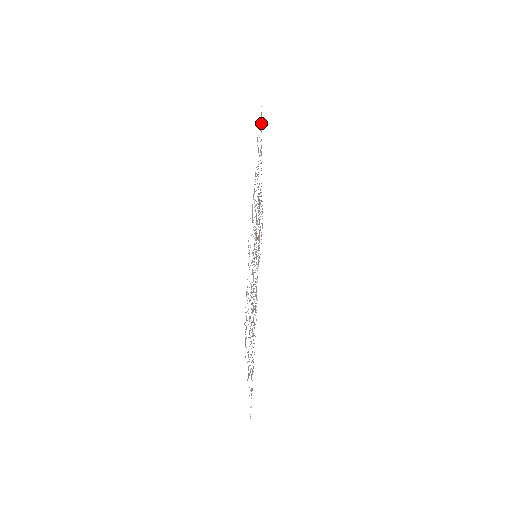
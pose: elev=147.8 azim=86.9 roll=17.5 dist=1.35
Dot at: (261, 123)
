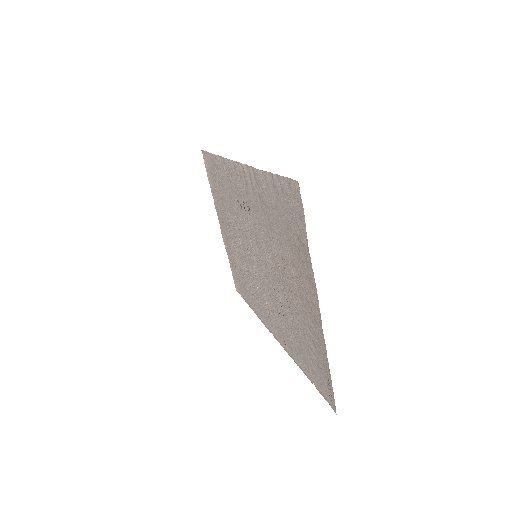
Dot at: occluded
